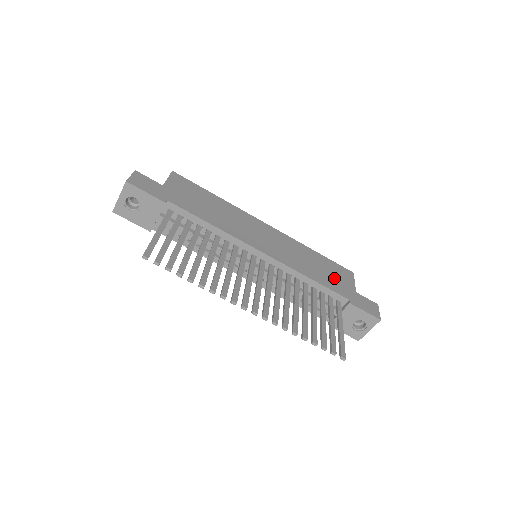
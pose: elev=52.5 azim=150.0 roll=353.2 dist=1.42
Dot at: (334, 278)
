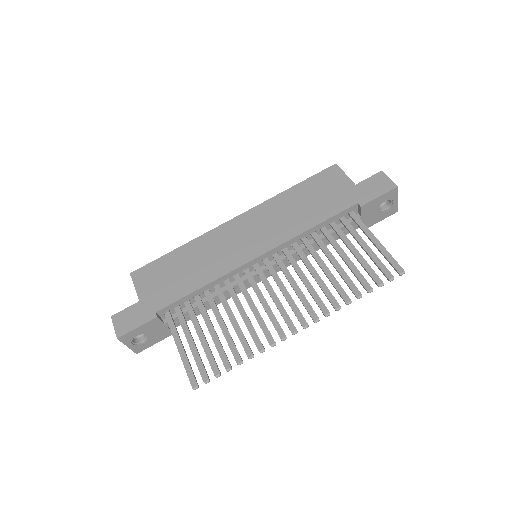
Dot at: (327, 197)
